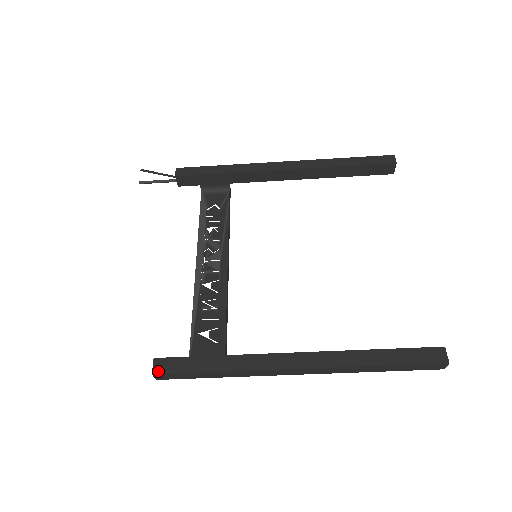
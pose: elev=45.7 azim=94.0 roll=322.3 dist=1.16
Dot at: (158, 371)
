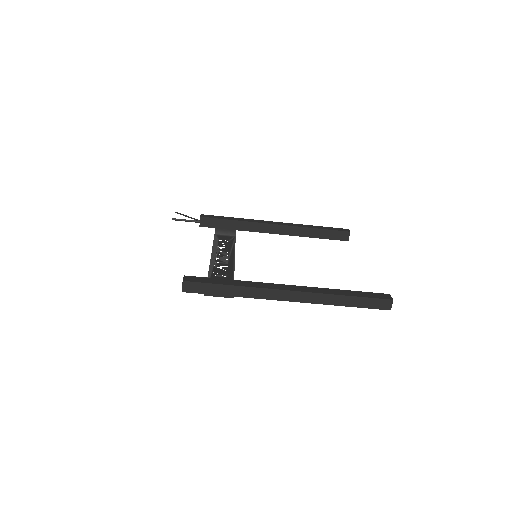
Dot at: (187, 280)
